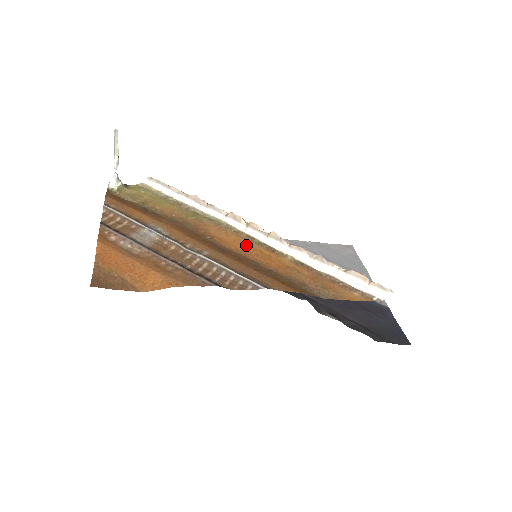
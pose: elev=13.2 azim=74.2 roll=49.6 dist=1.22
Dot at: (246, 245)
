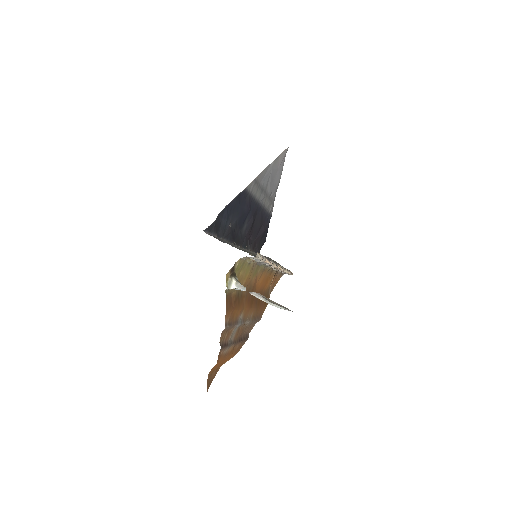
Dot at: occluded
